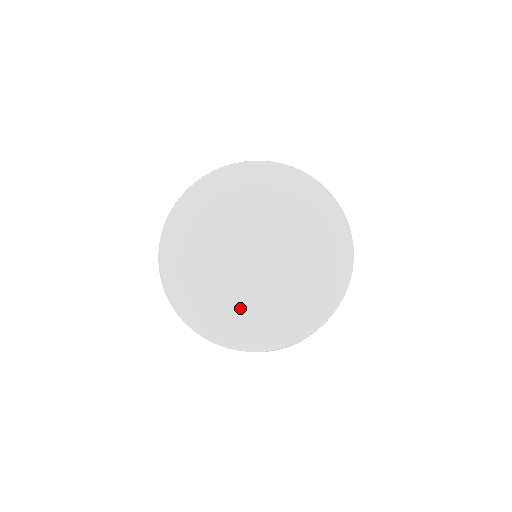
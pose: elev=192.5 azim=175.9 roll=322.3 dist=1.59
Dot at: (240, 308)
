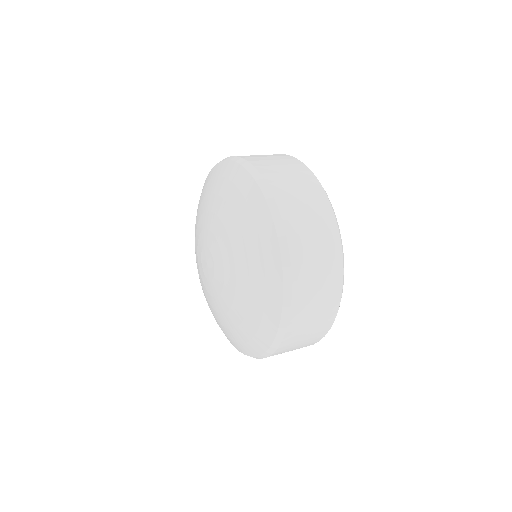
Dot at: (221, 321)
